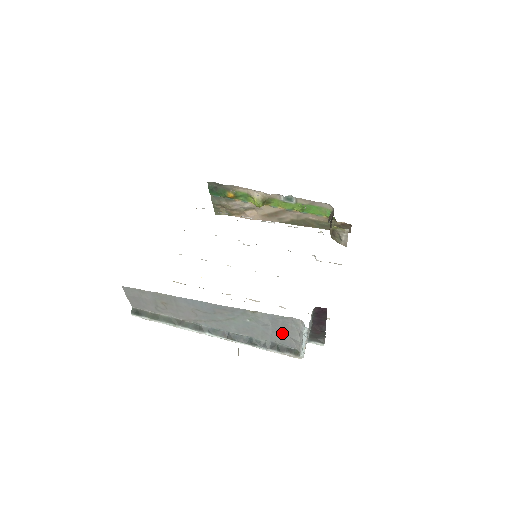
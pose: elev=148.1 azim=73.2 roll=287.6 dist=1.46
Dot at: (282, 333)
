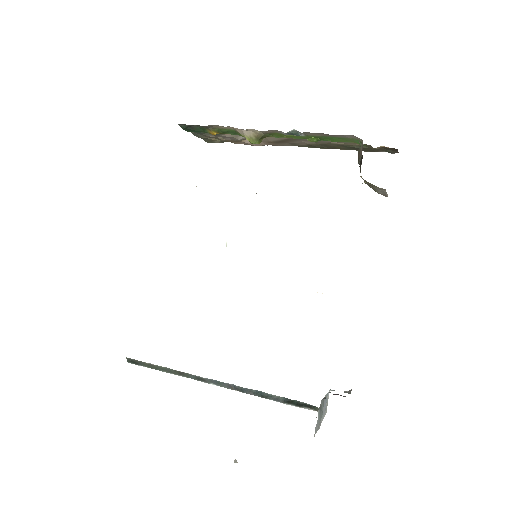
Dot at: occluded
